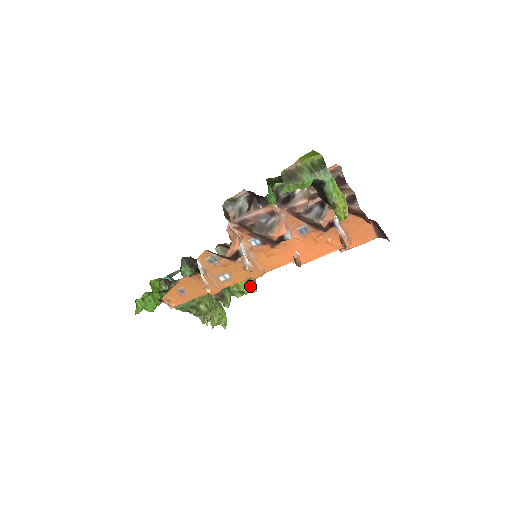
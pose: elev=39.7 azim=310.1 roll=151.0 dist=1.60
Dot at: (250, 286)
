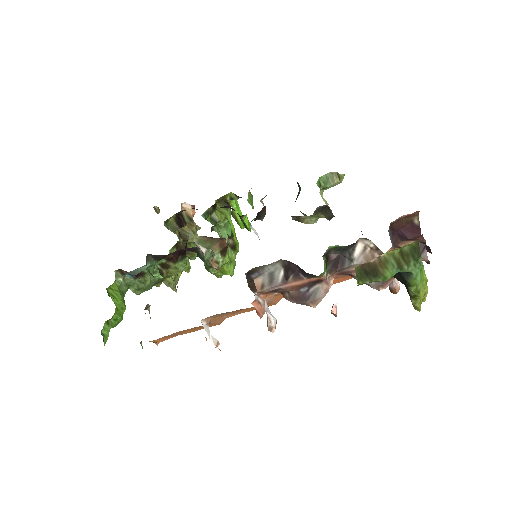
Dot at: (235, 263)
